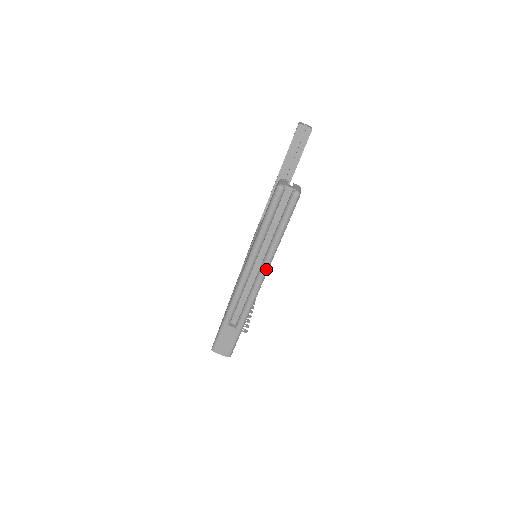
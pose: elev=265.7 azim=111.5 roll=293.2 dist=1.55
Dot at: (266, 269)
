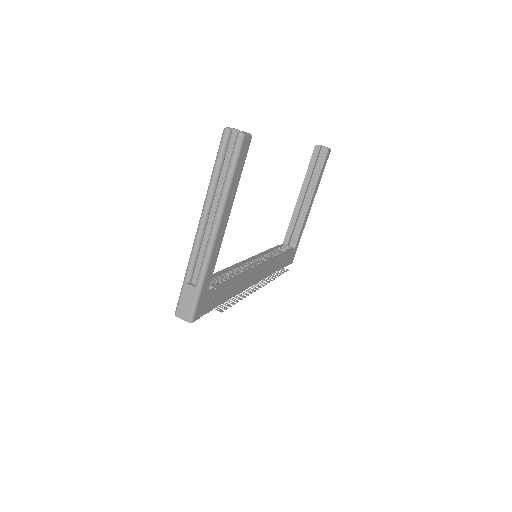
Dot at: (219, 217)
